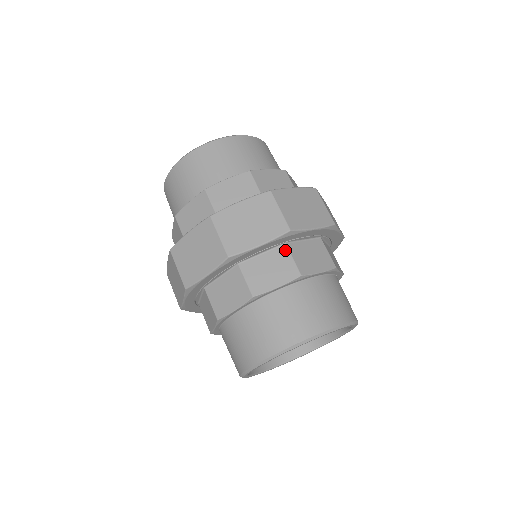
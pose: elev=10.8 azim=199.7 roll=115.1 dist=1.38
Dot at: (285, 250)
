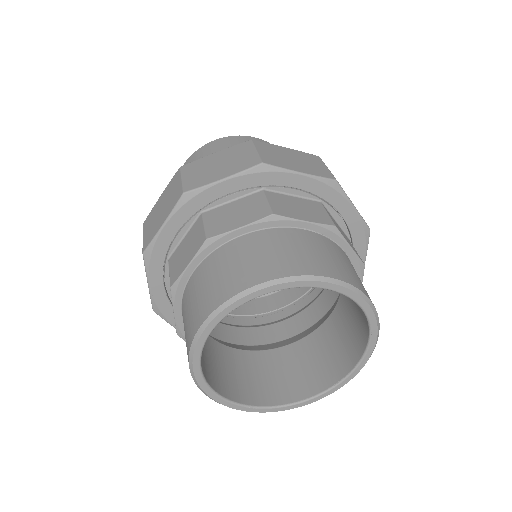
Dot at: (200, 220)
